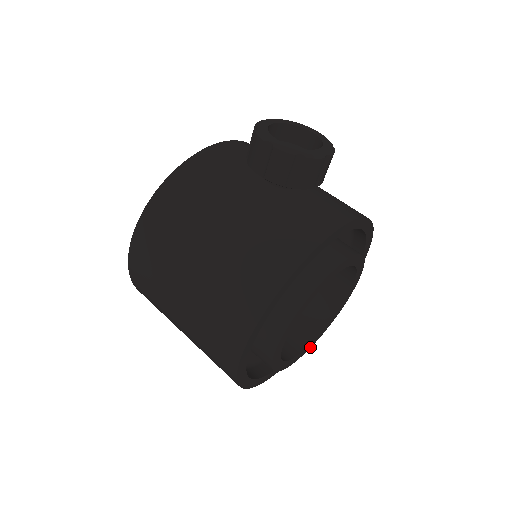
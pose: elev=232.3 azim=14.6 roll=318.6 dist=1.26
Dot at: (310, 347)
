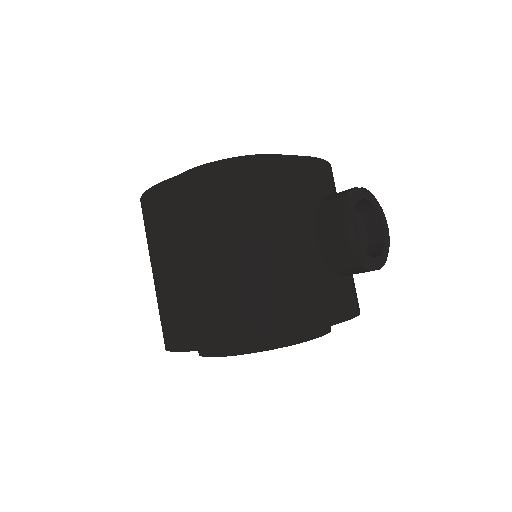
Dot at: occluded
